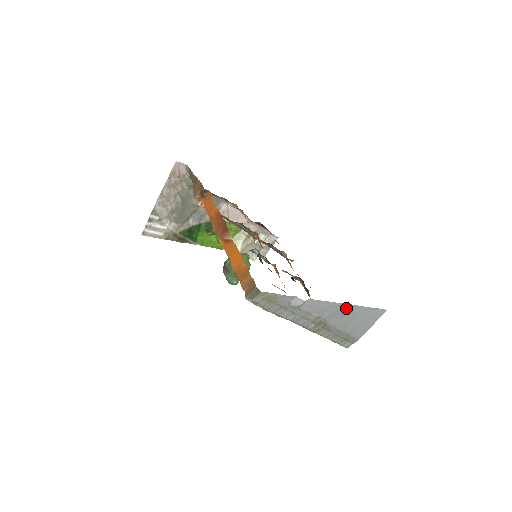
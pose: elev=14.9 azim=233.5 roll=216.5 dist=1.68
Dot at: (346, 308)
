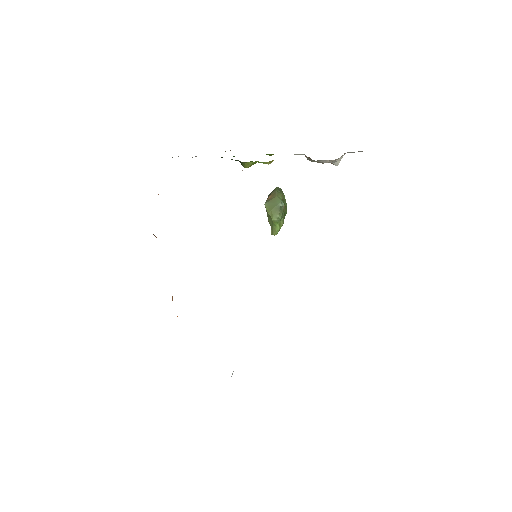
Dot at: occluded
